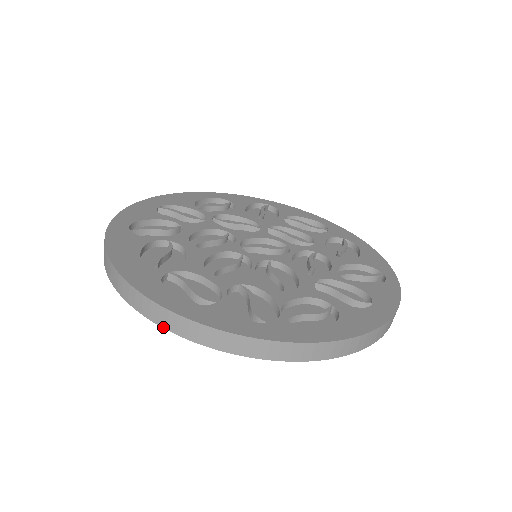
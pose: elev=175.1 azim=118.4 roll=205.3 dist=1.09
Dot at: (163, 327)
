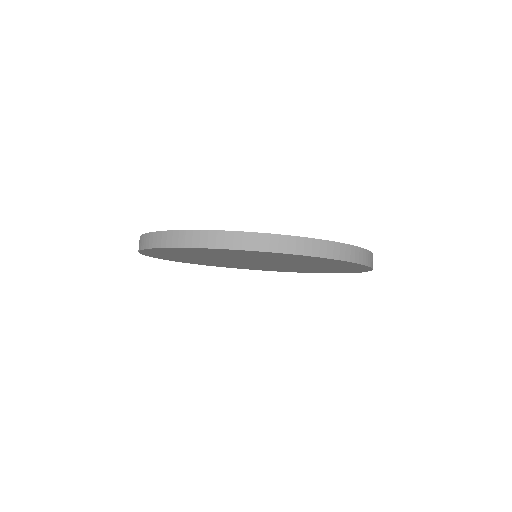
Dot at: (154, 247)
